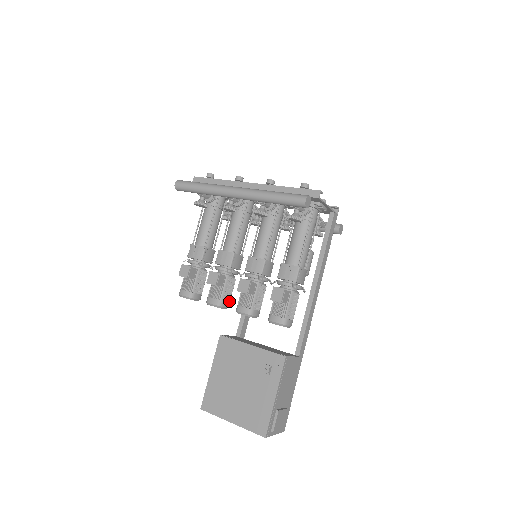
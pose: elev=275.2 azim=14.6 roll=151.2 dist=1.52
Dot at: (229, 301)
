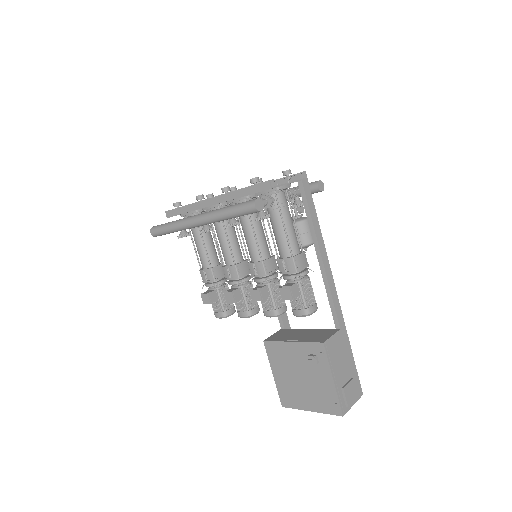
Dot at: (257, 305)
